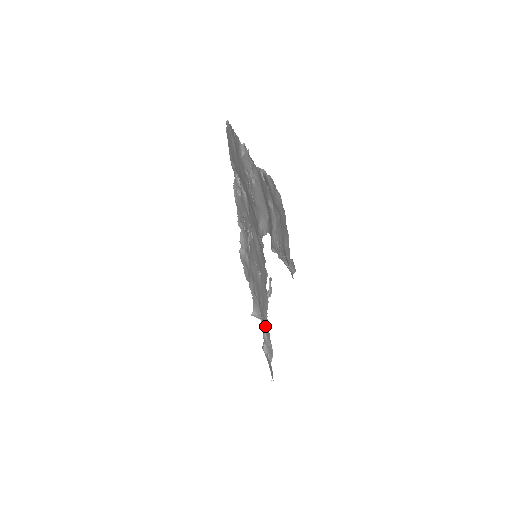
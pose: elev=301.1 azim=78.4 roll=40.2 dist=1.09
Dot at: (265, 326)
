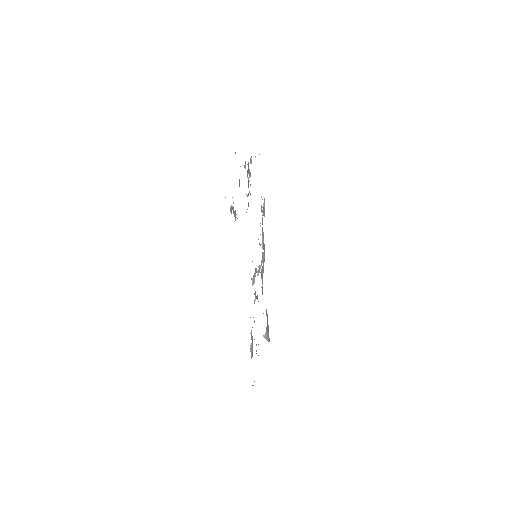
Dot at: occluded
